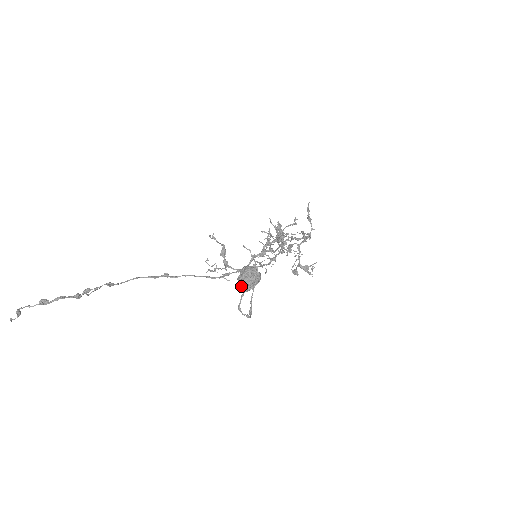
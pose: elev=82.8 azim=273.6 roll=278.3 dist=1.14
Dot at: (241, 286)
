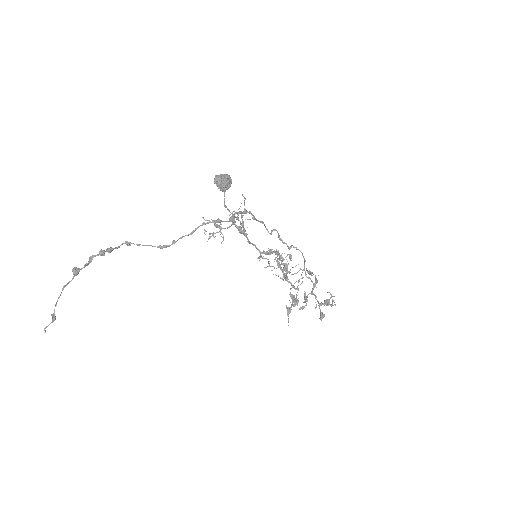
Dot at: (215, 177)
